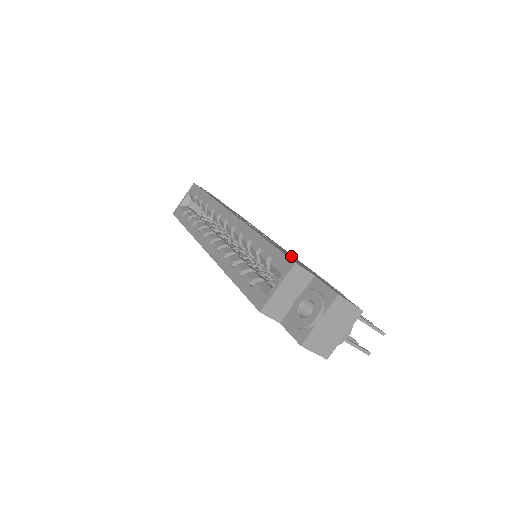
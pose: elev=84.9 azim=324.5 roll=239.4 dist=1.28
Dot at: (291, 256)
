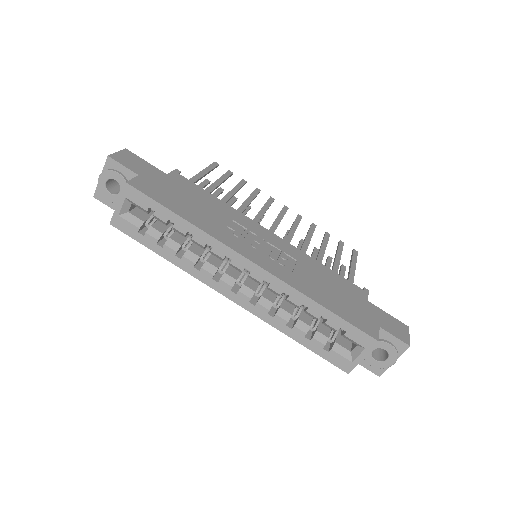
Dot at: (326, 283)
